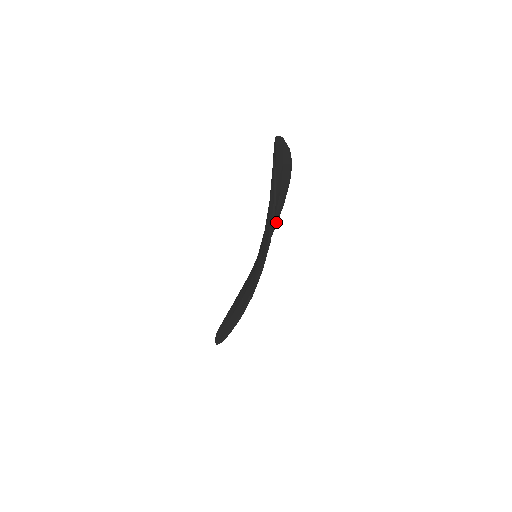
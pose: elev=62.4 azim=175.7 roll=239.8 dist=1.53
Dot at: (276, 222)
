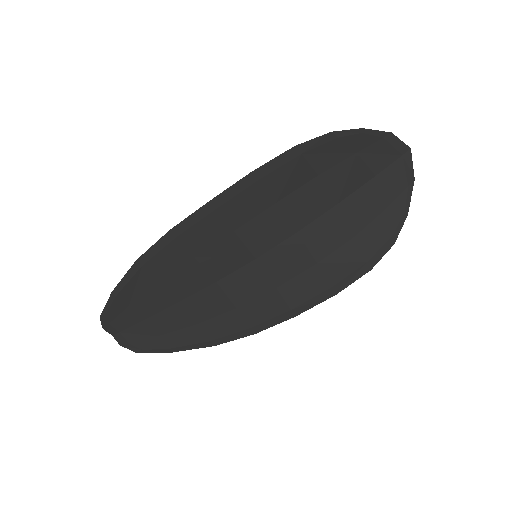
Dot at: (310, 294)
